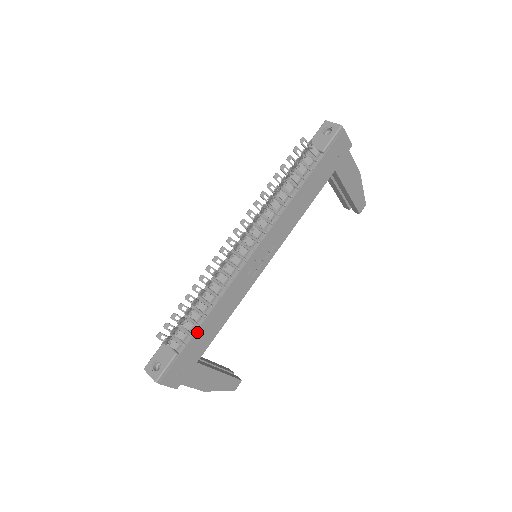
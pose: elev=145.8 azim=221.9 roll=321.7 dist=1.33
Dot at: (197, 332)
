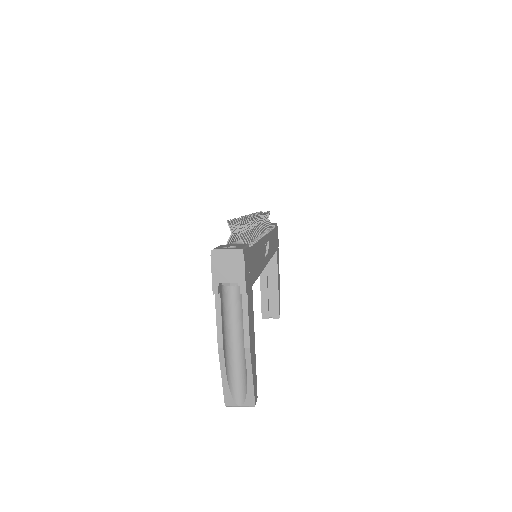
Dot at: (255, 247)
